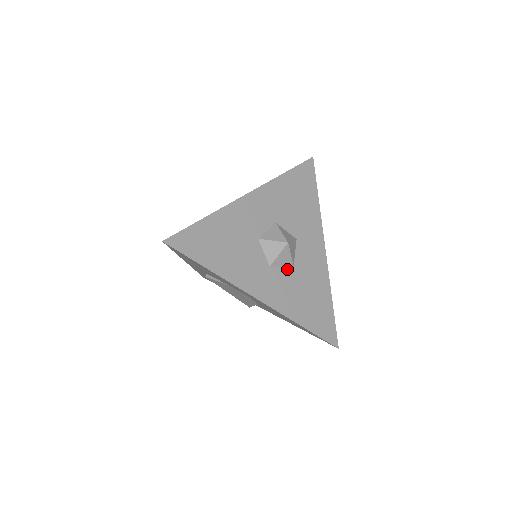
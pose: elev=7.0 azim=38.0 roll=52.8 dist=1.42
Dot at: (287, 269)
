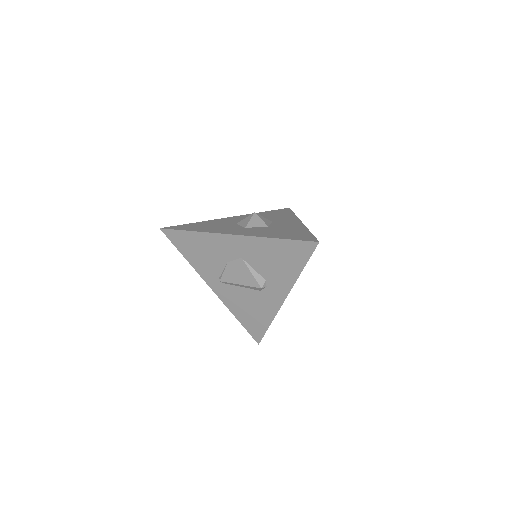
Dot at: (262, 228)
